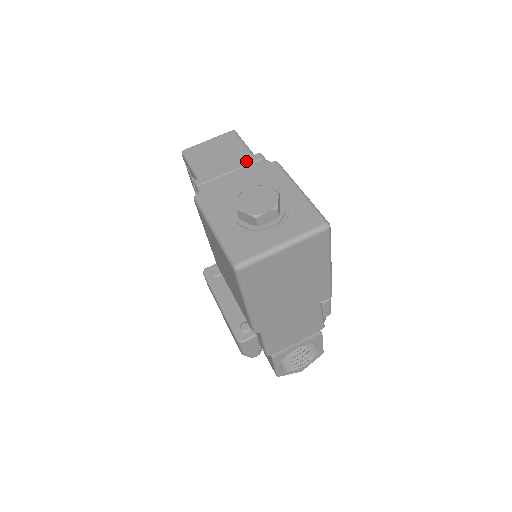
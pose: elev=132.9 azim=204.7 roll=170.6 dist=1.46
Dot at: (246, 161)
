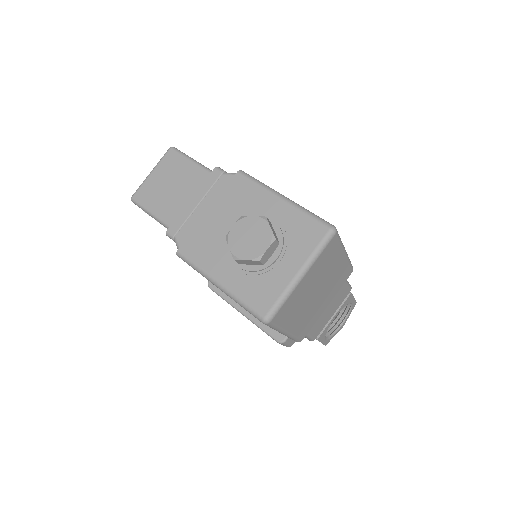
Dot at: (207, 185)
